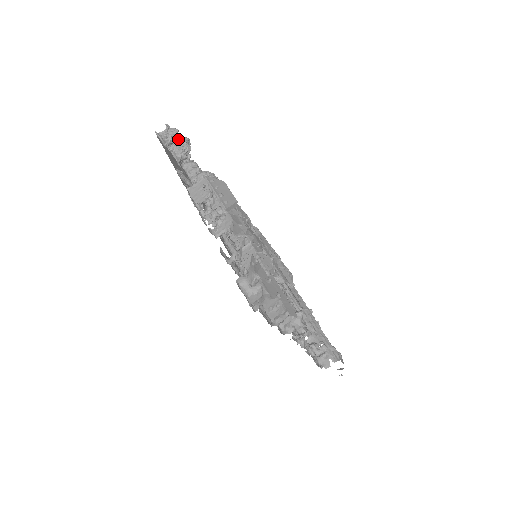
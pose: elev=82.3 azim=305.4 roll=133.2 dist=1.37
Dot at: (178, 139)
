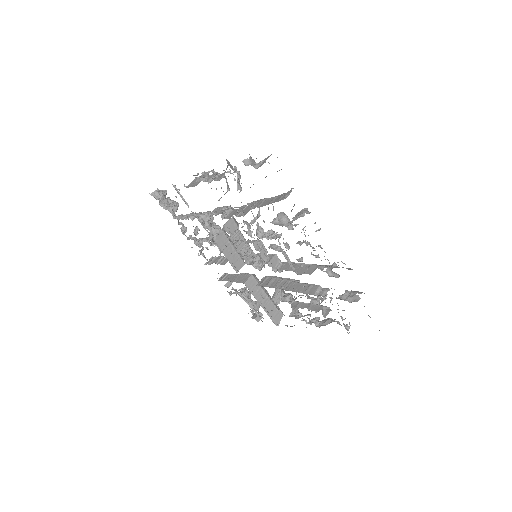
Dot at: (167, 200)
